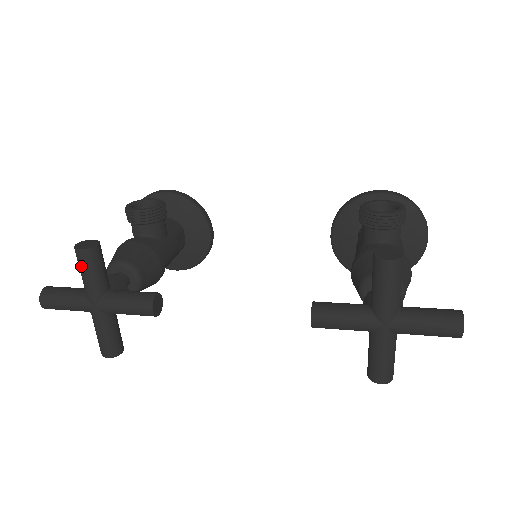
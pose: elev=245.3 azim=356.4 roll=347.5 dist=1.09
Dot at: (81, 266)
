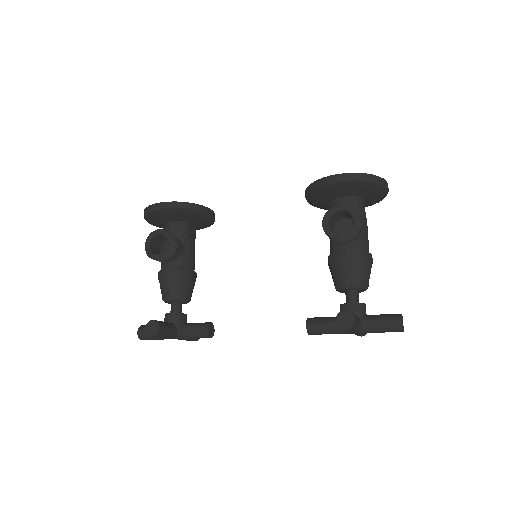
Dot at: occluded
